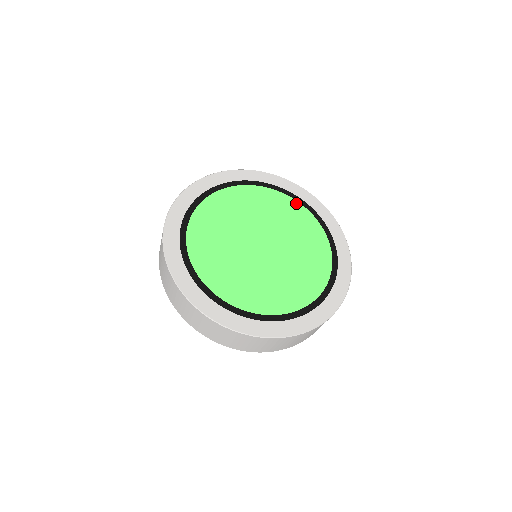
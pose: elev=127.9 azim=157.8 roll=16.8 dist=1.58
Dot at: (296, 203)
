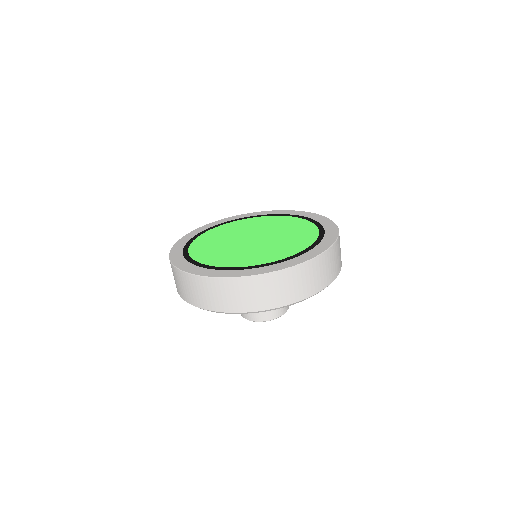
Dot at: (251, 219)
